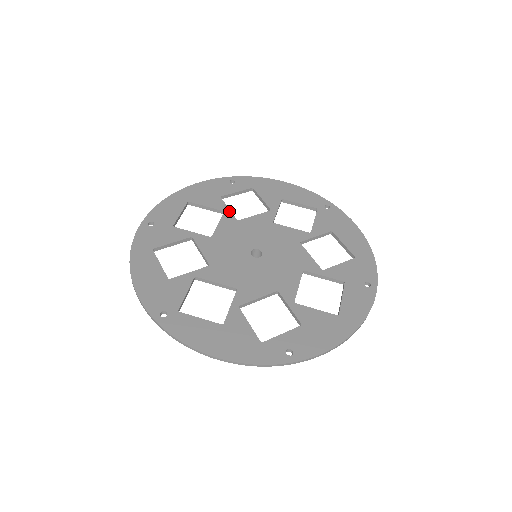
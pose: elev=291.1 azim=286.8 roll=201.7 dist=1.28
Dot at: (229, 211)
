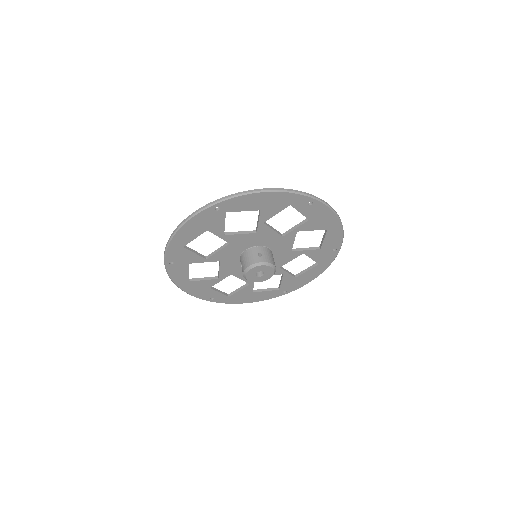
Dot at: (221, 277)
